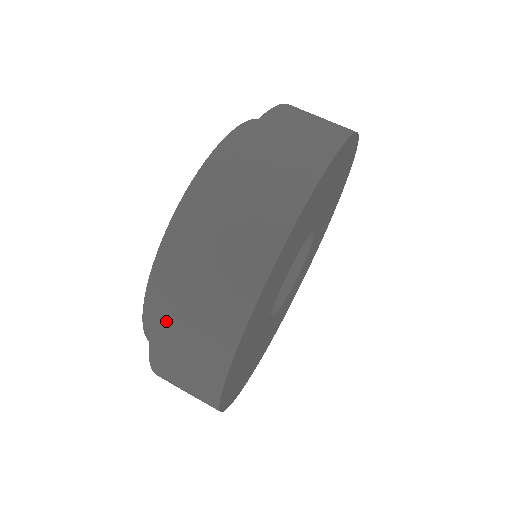
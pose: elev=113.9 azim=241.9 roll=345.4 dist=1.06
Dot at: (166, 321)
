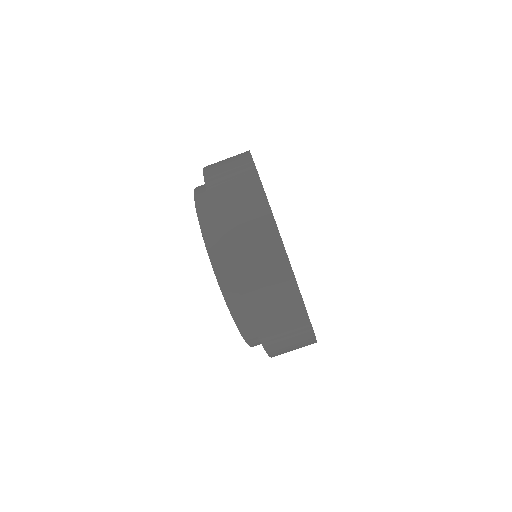
Dot at: occluded
